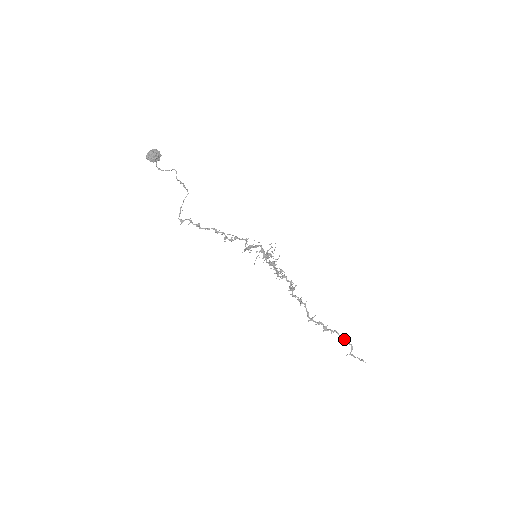
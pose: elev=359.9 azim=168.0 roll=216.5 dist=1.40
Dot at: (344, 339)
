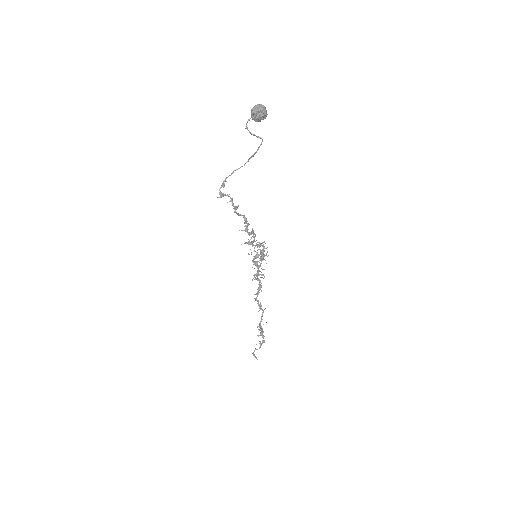
Dot at: (263, 342)
